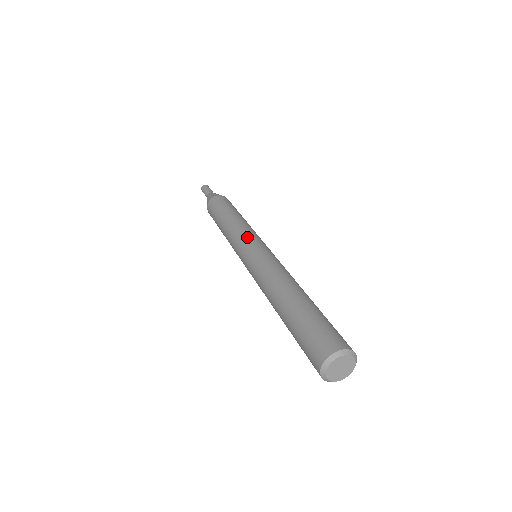
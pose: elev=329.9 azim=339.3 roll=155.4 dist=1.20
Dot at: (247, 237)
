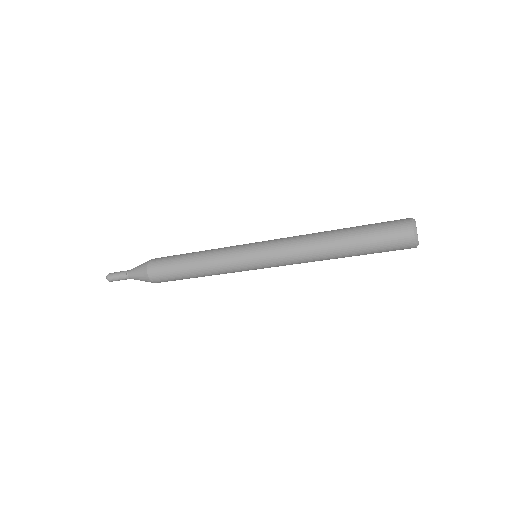
Dot at: occluded
